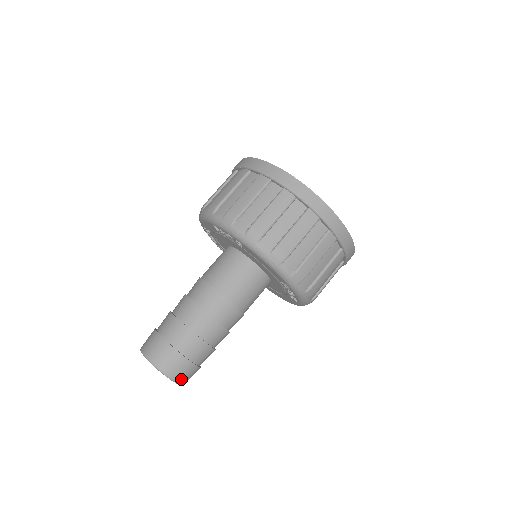
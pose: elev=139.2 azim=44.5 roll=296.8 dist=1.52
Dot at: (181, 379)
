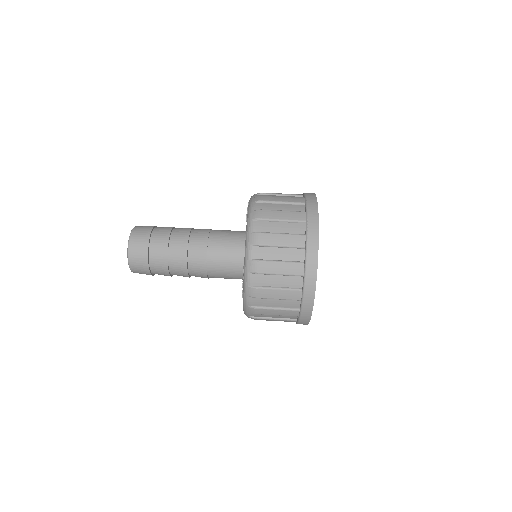
Dot at: (132, 259)
